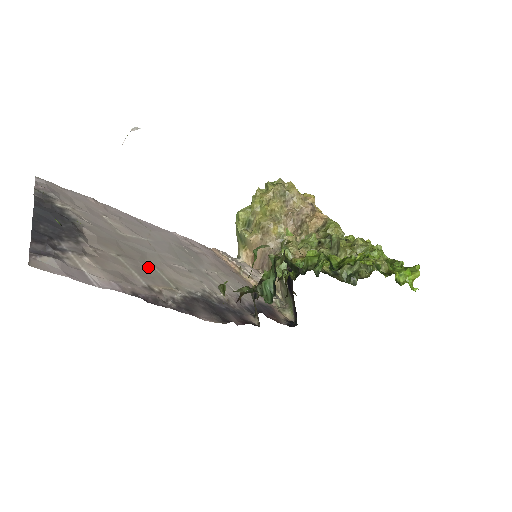
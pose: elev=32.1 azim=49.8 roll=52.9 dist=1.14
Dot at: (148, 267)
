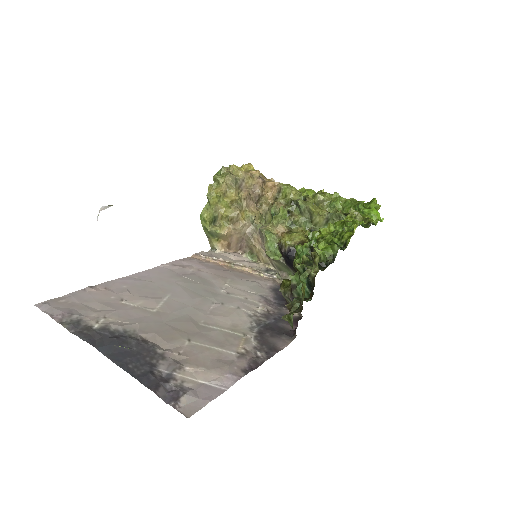
Dot at: (211, 331)
